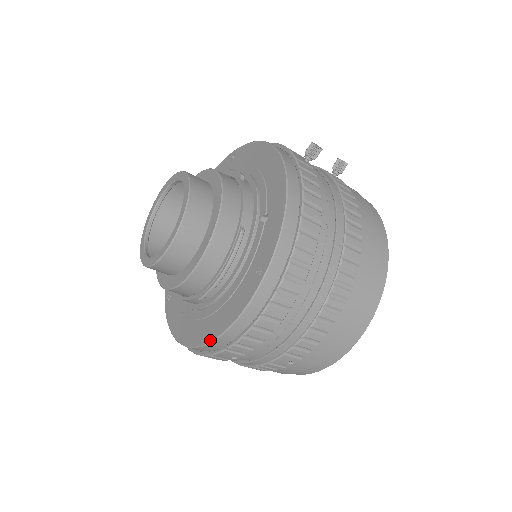
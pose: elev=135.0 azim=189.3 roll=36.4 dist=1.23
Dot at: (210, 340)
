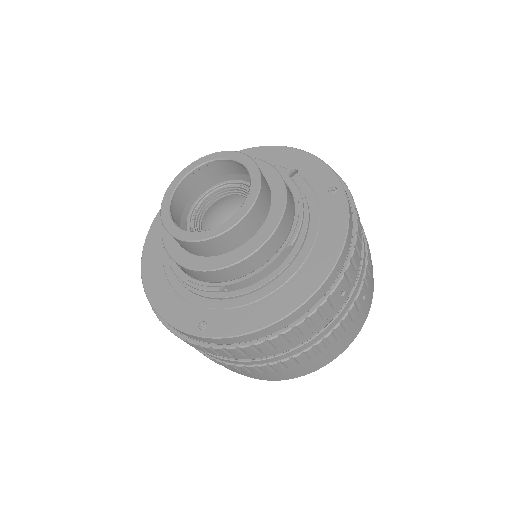
Dot at: (333, 265)
